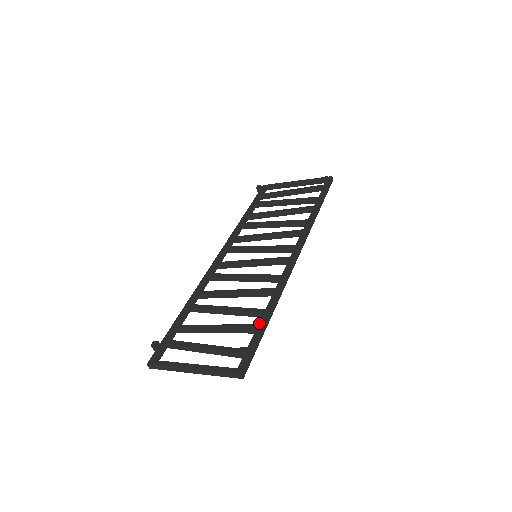
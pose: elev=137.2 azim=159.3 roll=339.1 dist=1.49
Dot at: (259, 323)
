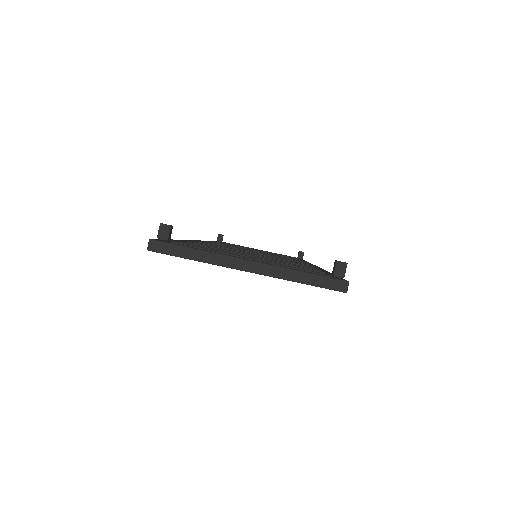
Dot at: occluded
